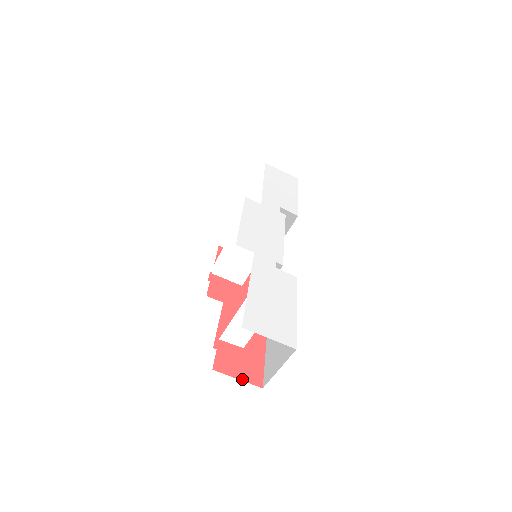
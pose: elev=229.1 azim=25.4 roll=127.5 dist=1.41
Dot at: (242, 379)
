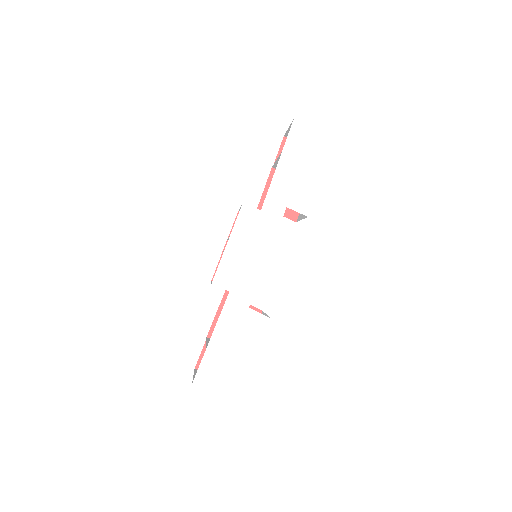
Dot at: occluded
